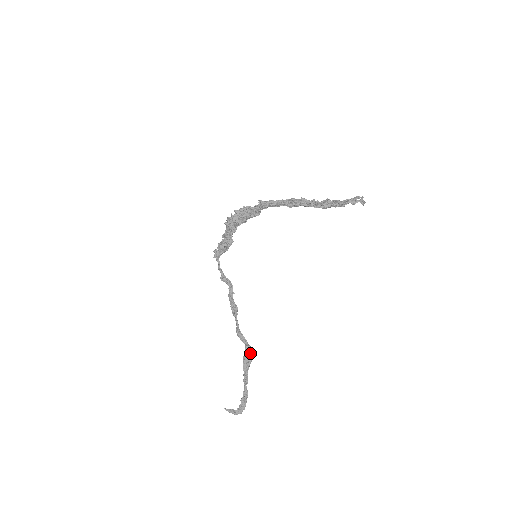
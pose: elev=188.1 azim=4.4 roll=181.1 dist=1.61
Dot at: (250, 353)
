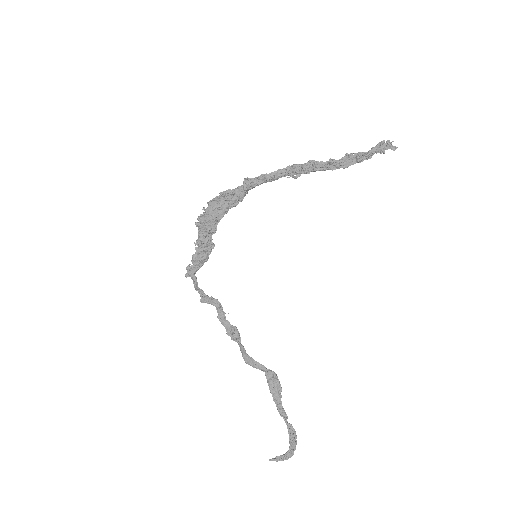
Dot at: (277, 379)
